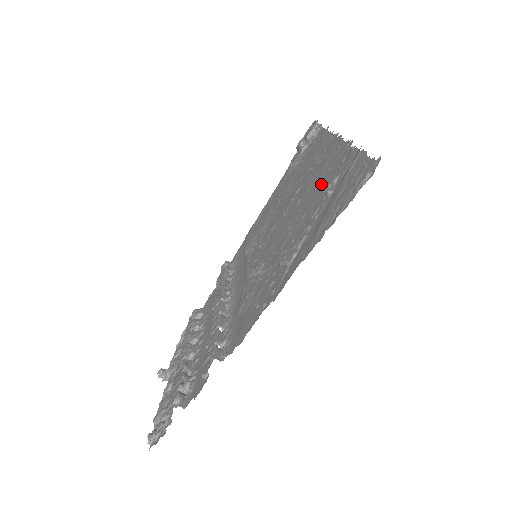
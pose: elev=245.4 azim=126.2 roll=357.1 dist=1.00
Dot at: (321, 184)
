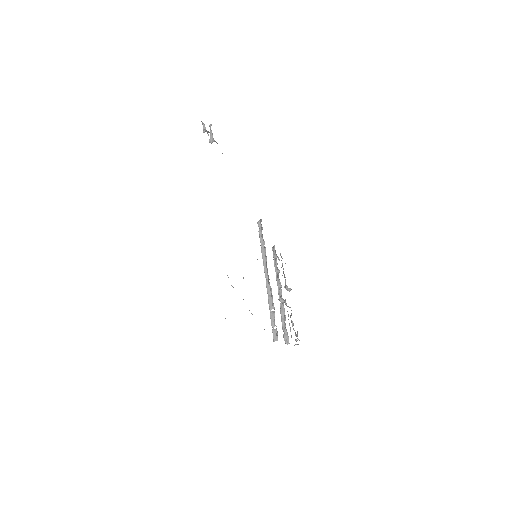
Dot at: occluded
